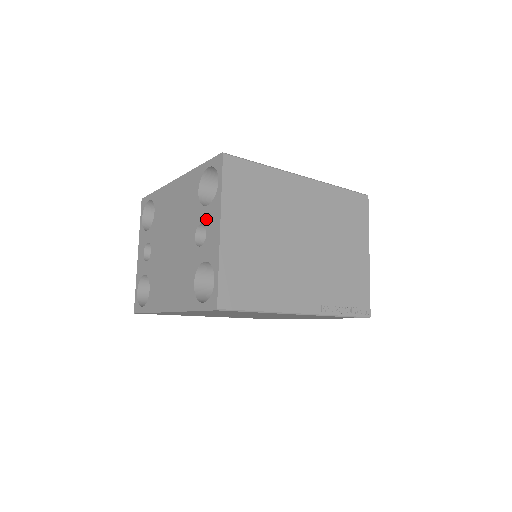
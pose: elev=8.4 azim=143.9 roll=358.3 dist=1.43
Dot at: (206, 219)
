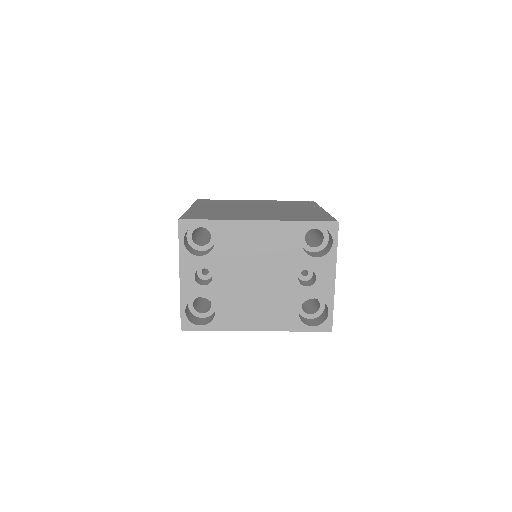
Dot at: (316, 268)
